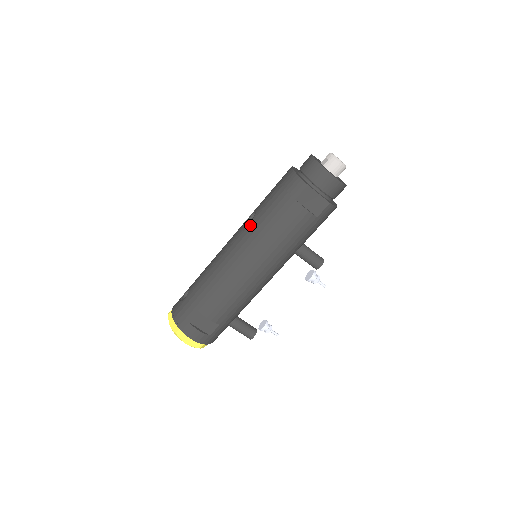
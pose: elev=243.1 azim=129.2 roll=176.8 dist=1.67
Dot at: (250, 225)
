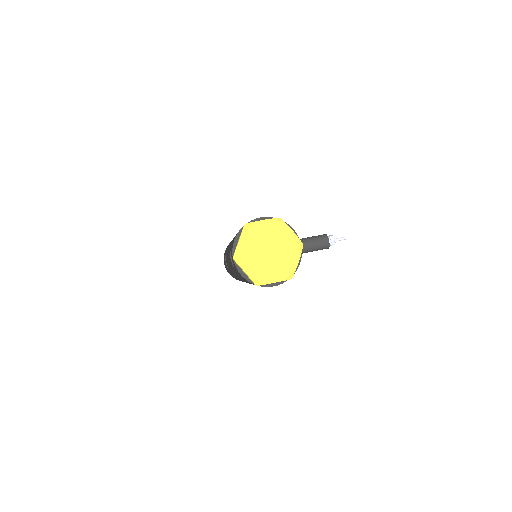
Dot at: (226, 251)
